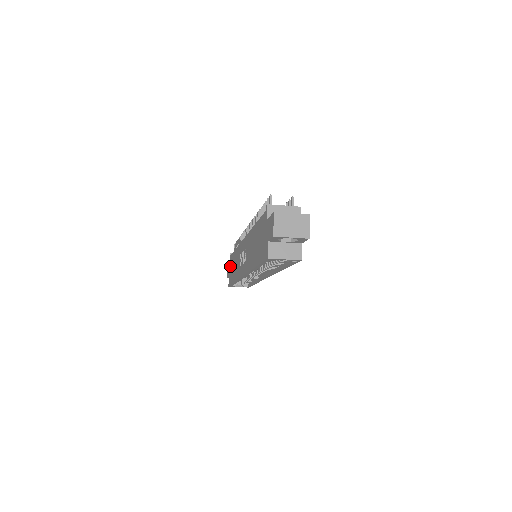
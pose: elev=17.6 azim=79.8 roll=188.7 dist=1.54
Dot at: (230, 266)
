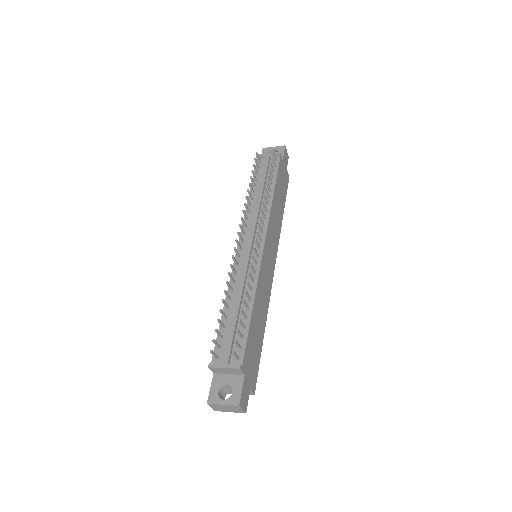
Dot at: occluded
